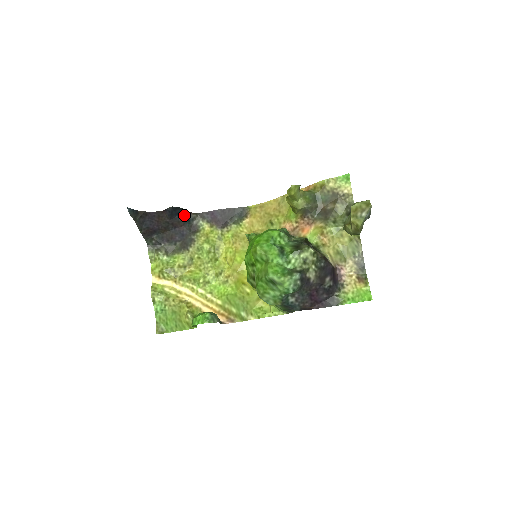
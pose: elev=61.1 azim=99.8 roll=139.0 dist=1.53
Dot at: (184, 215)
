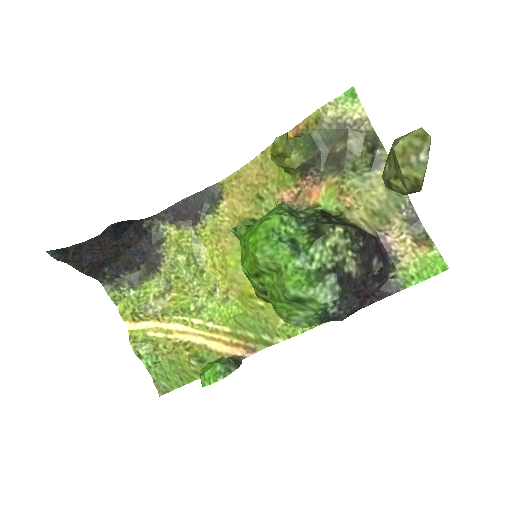
Dot at: (134, 227)
